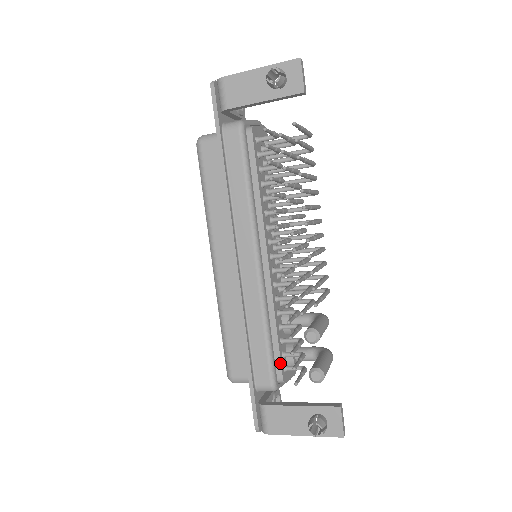
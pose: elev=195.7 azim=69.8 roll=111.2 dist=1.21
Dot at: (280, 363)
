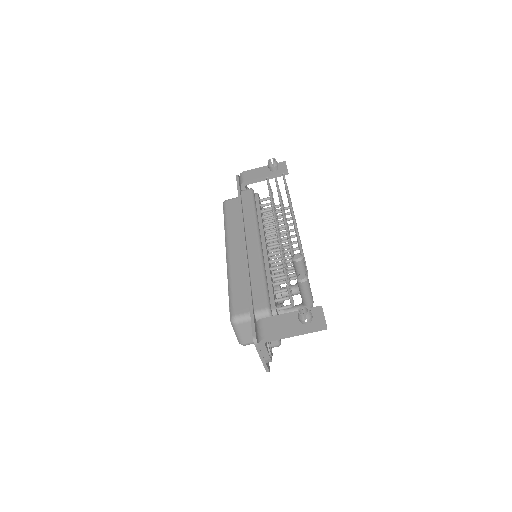
Dot at: (274, 299)
